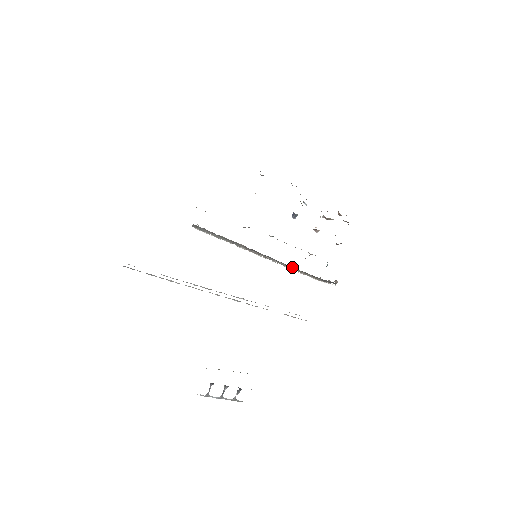
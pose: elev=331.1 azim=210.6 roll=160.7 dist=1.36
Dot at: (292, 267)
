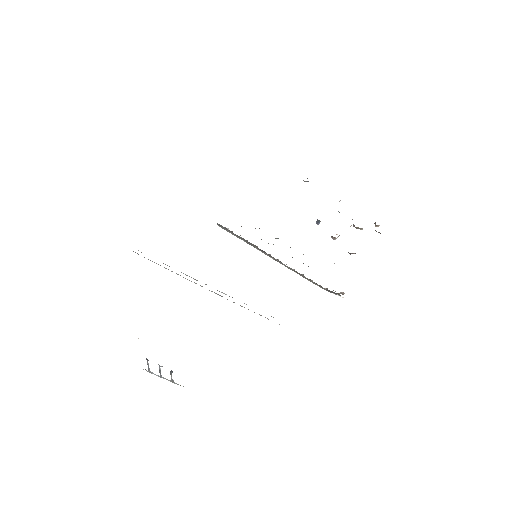
Dot at: occluded
